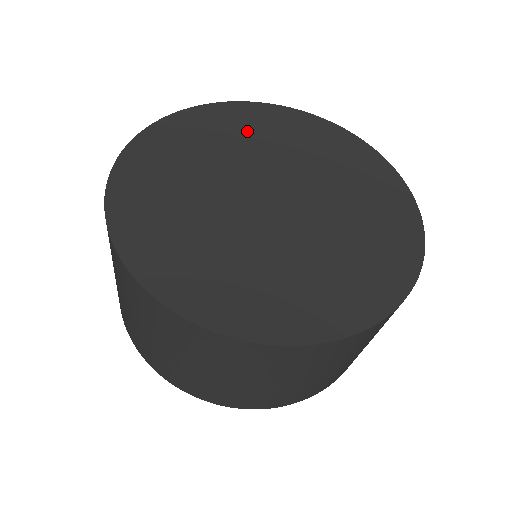
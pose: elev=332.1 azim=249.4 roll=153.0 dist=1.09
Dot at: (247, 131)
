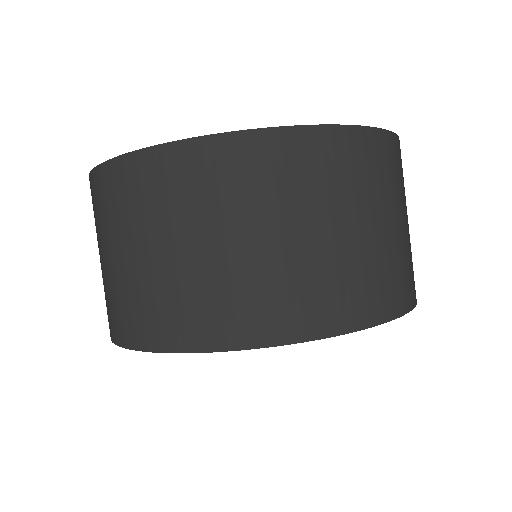
Dot at: occluded
